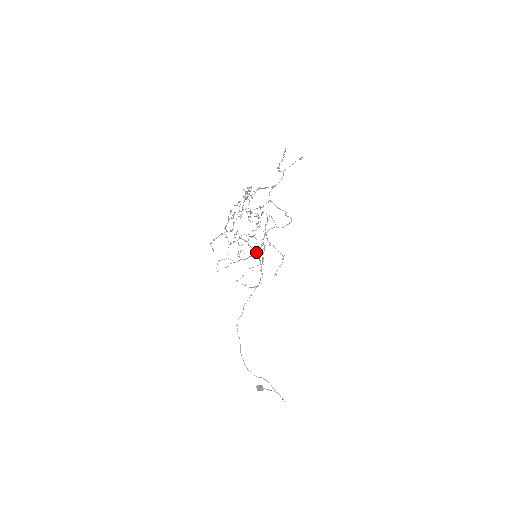
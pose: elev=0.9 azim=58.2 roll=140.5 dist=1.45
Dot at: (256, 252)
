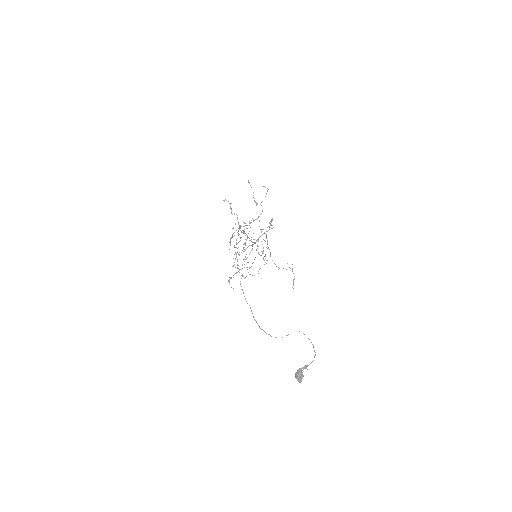
Dot at: (243, 233)
